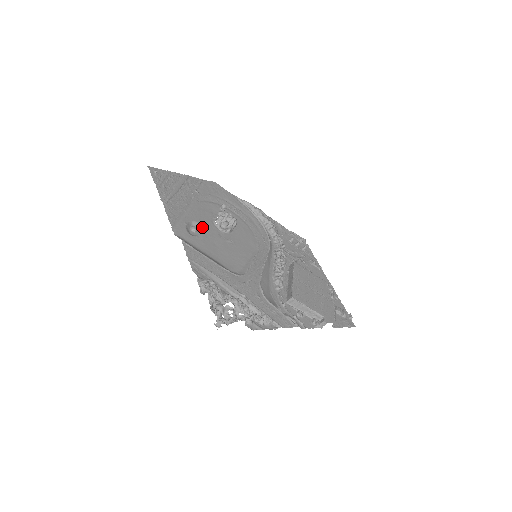
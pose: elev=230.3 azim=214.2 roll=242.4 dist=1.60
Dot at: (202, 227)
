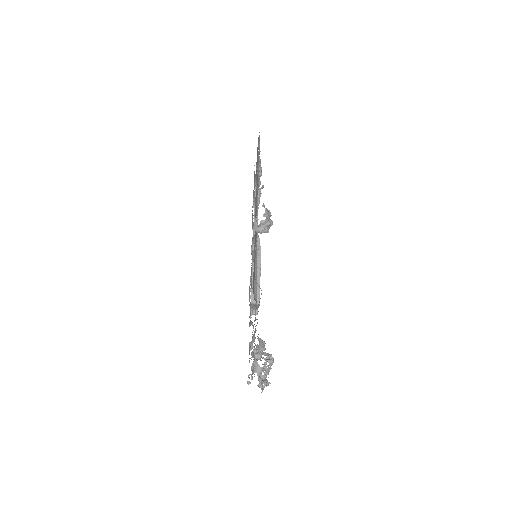
Dot at: occluded
